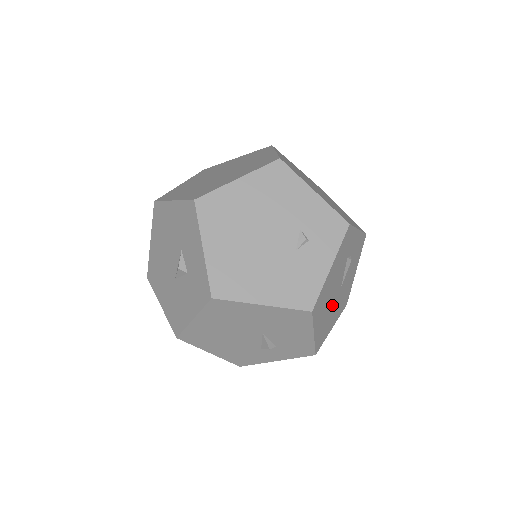
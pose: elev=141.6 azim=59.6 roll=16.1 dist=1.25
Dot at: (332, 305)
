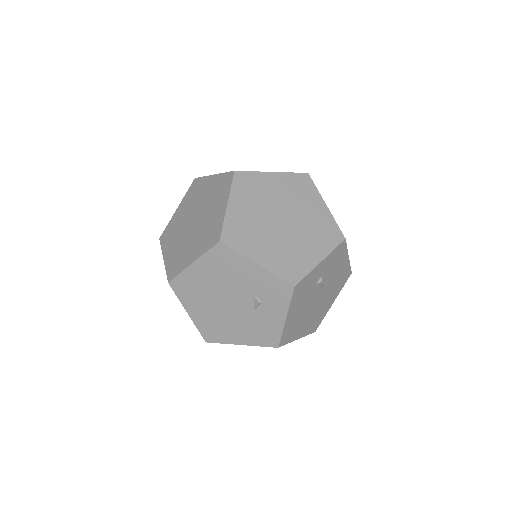
Dot at: (316, 307)
